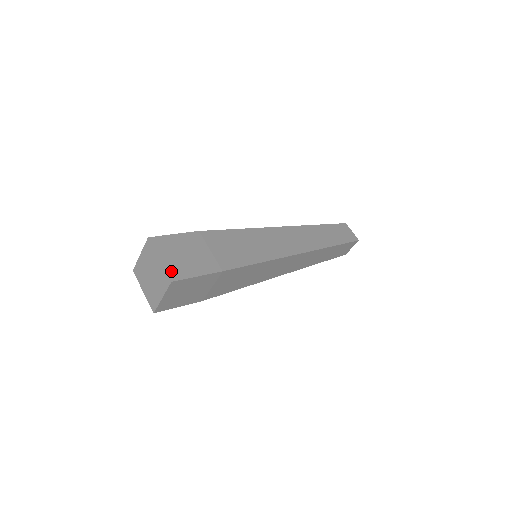
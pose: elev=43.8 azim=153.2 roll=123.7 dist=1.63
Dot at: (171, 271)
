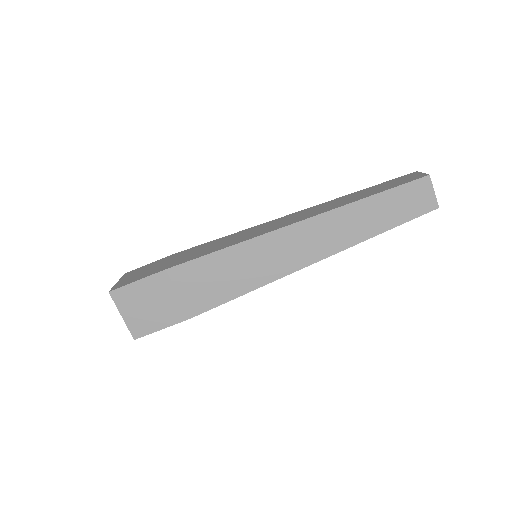
Dot at: (117, 286)
